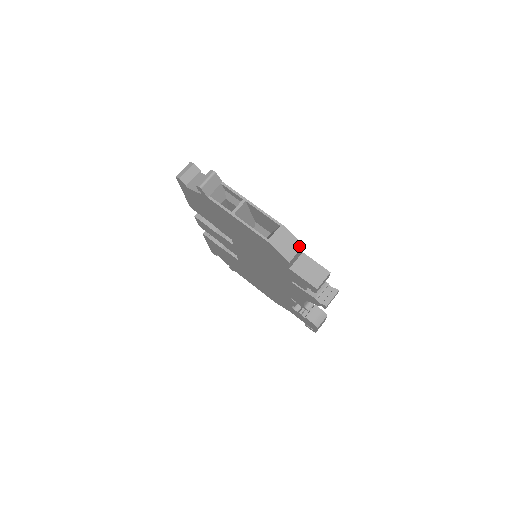
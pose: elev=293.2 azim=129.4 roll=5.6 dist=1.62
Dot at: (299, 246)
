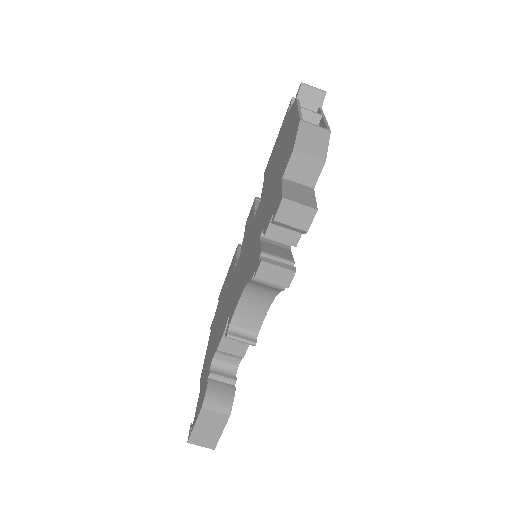
Dot at: (321, 156)
